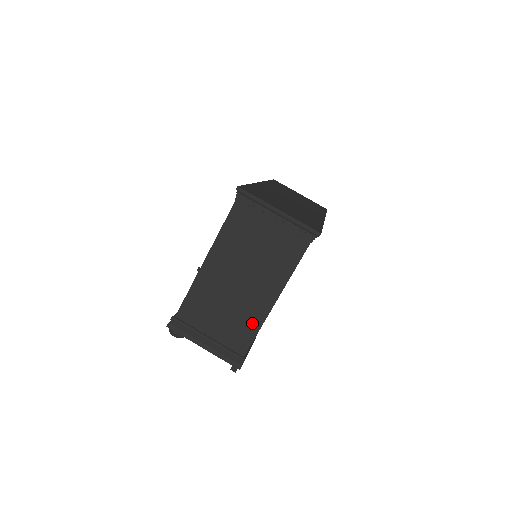
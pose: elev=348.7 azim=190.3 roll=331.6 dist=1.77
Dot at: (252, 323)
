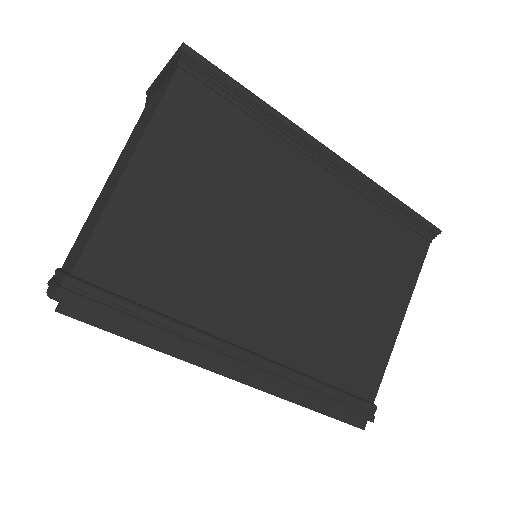
Dot at: (99, 216)
